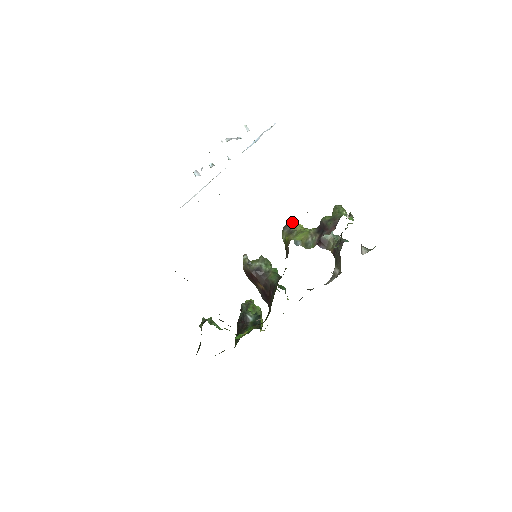
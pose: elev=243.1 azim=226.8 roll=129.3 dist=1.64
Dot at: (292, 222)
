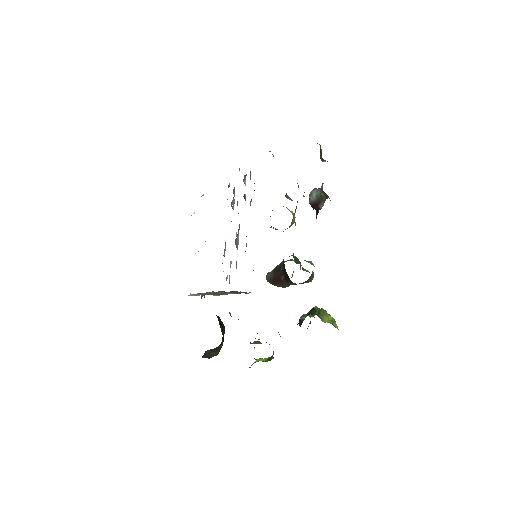
Dot at: occluded
